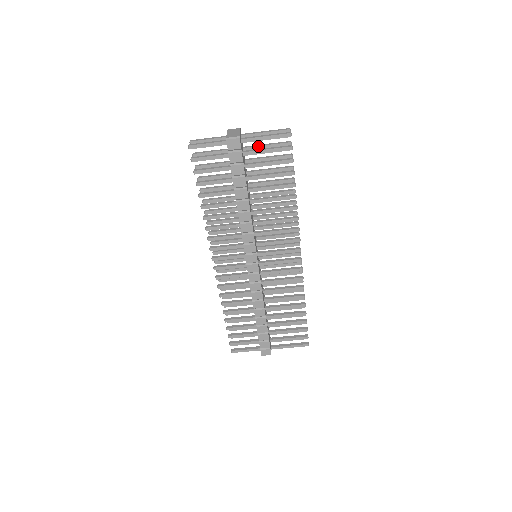
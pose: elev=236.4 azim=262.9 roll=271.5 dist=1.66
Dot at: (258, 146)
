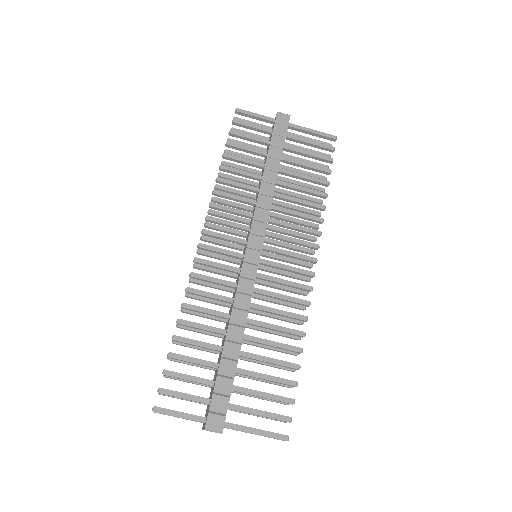
Dot at: (298, 146)
